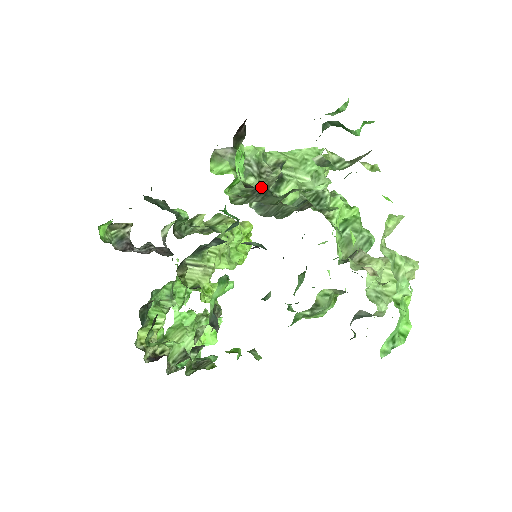
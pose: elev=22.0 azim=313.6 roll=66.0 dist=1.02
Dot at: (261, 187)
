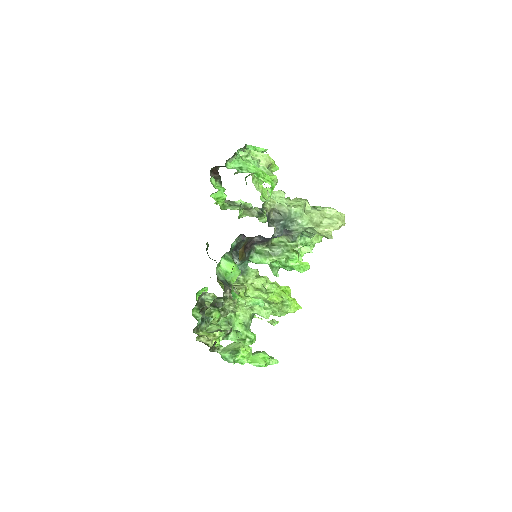
Dot at: occluded
